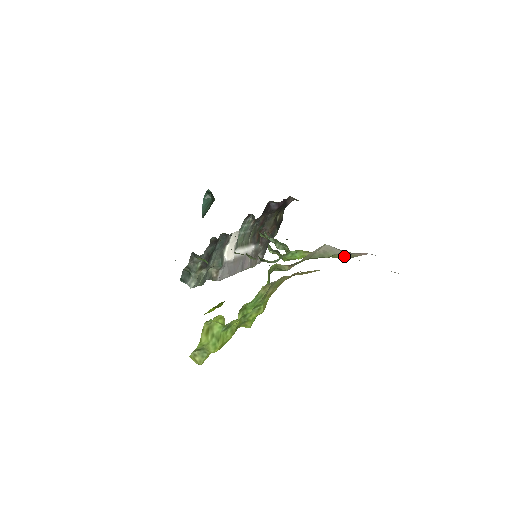
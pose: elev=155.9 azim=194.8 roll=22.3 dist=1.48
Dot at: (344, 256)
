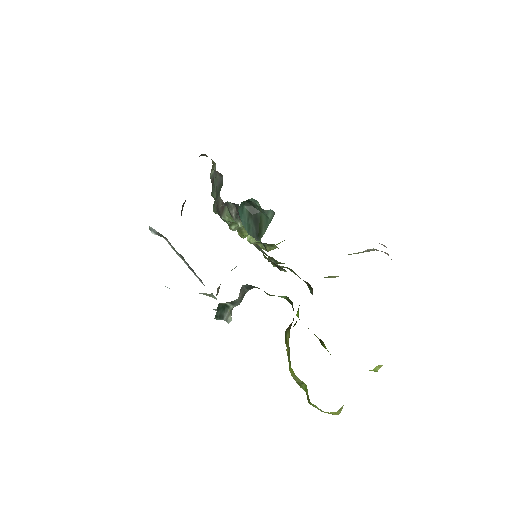
Dot at: occluded
